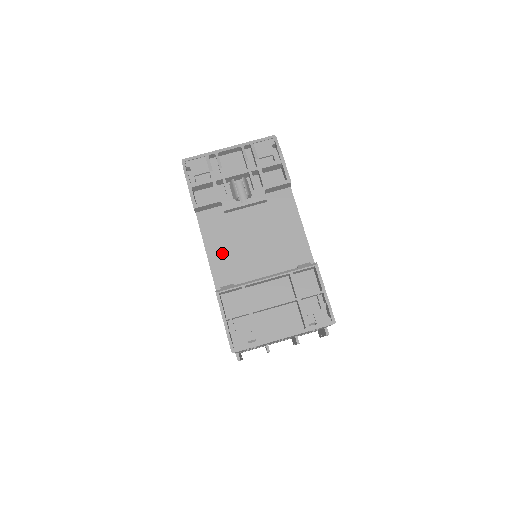
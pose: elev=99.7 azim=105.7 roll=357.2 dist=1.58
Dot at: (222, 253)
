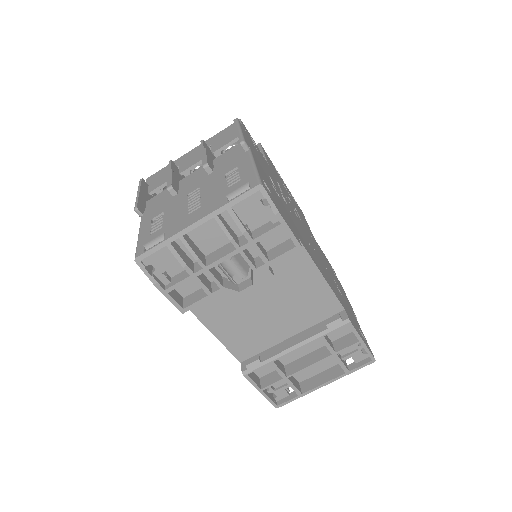
Dot at: (233, 331)
